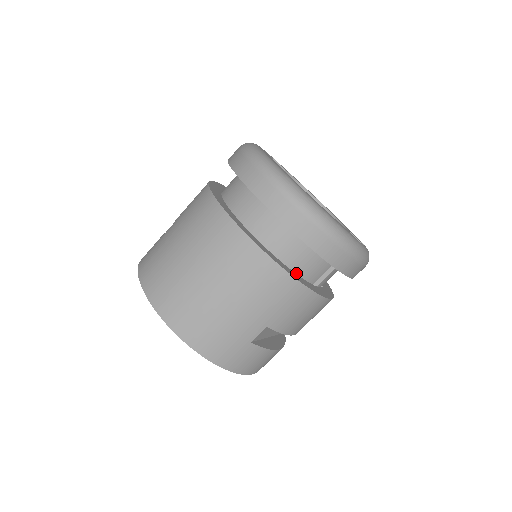
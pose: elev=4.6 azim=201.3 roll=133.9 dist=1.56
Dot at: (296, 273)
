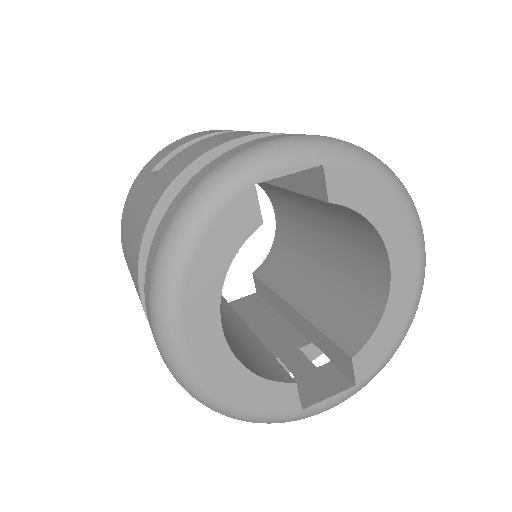
Dot at: occluded
